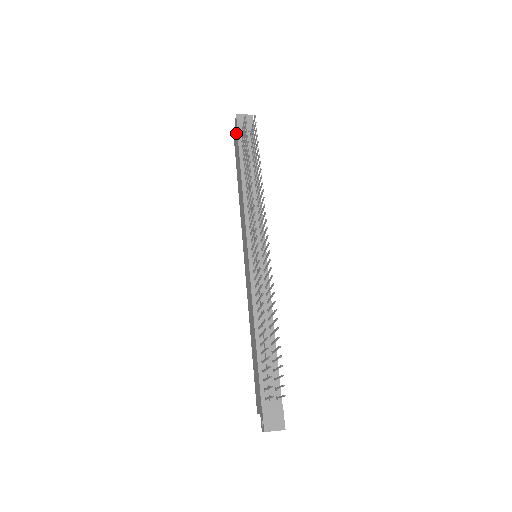
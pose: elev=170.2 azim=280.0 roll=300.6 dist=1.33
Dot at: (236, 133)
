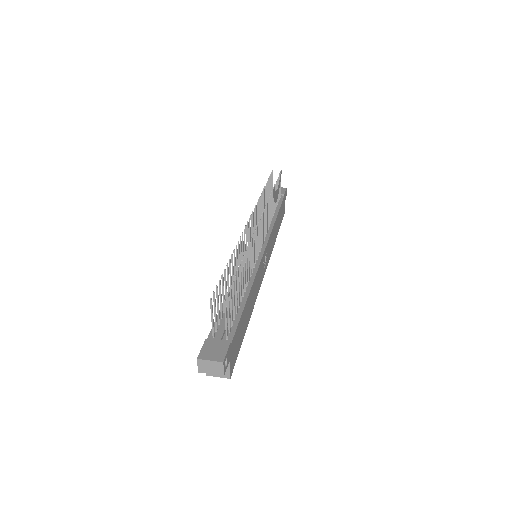
Dot at: occluded
